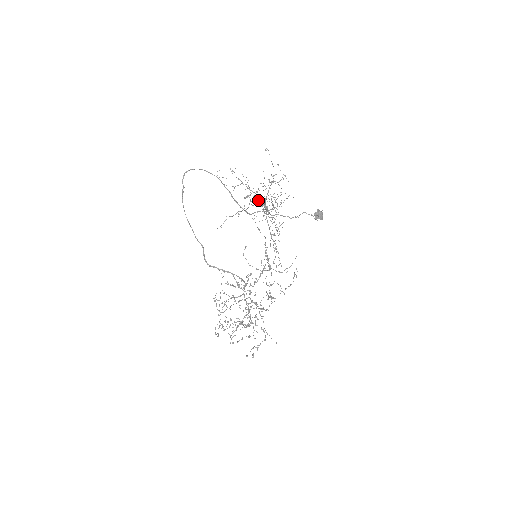
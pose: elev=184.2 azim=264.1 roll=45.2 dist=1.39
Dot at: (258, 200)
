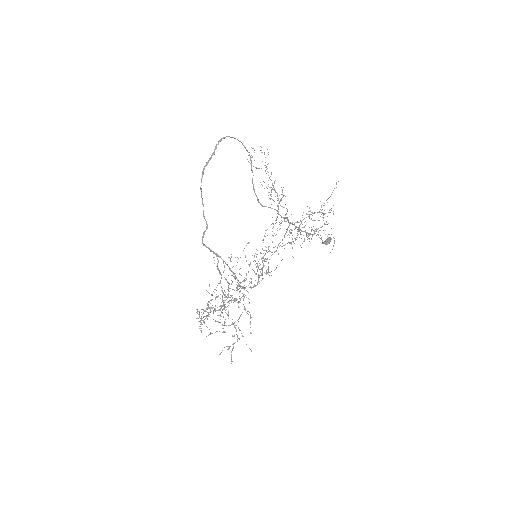
Dot at: occluded
